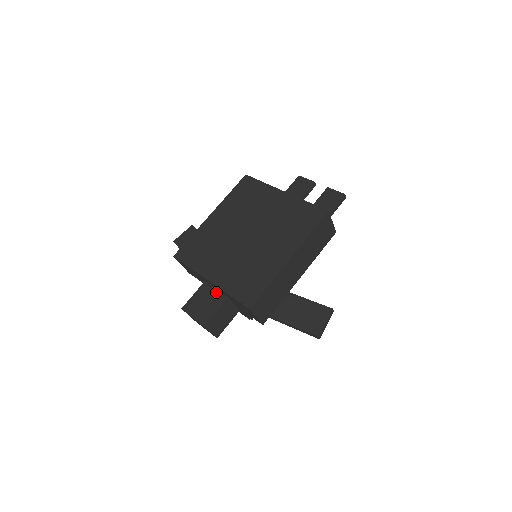
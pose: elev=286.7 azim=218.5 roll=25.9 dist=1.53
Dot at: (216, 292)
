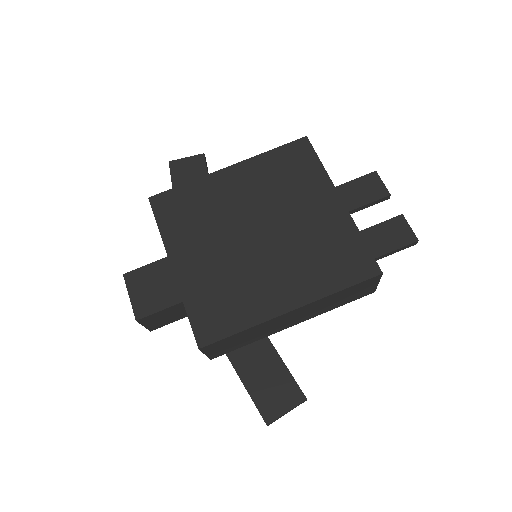
Dot at: occluded
